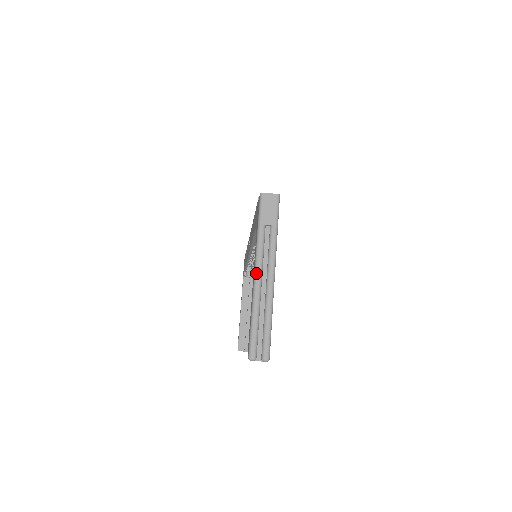
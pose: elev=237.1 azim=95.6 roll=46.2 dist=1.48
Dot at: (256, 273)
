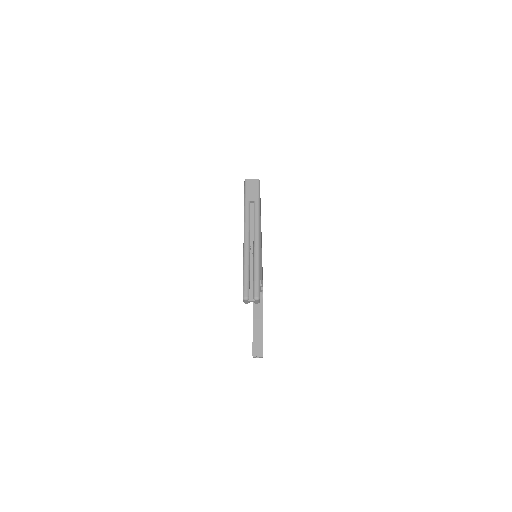
Dot at: (245, 236)
